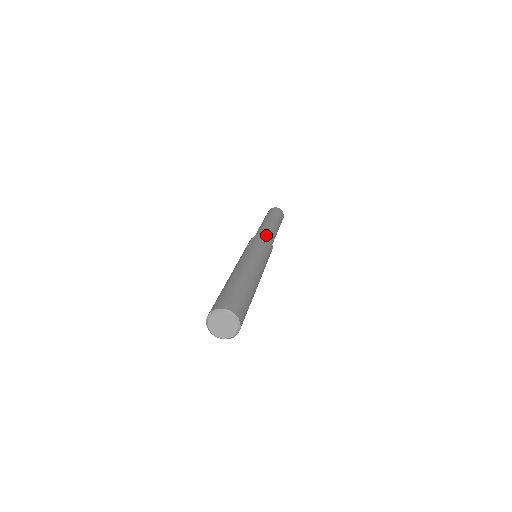
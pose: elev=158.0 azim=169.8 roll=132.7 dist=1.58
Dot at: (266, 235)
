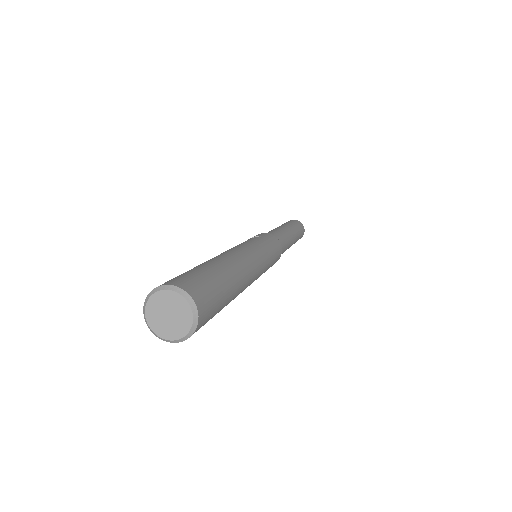
Dot at: (281, 242)
